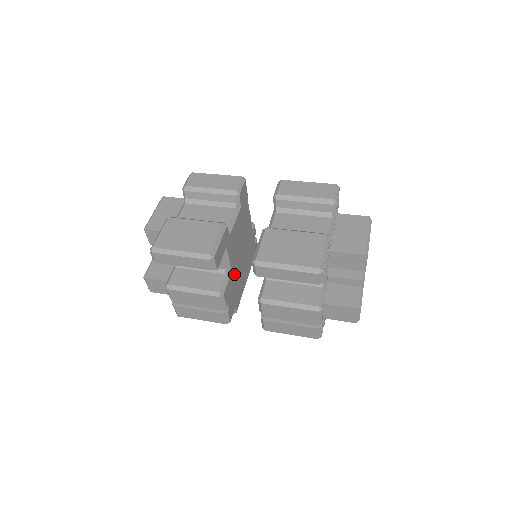
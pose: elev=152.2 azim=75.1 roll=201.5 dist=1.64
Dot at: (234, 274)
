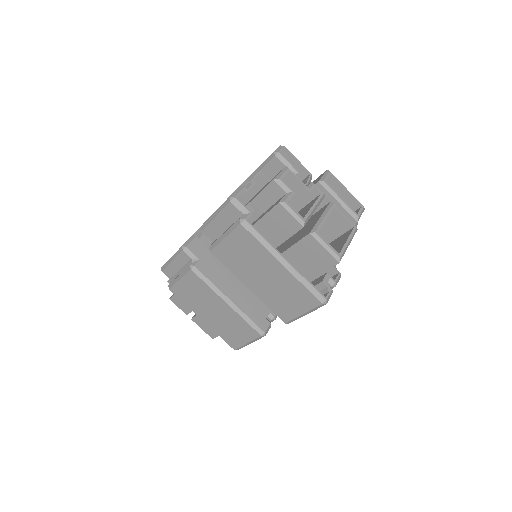
Dot at: occluded
